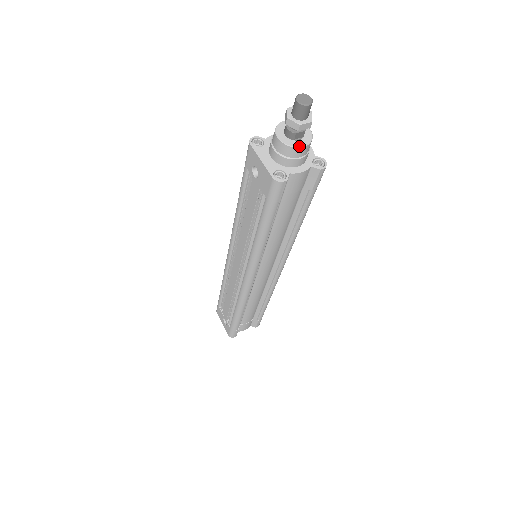
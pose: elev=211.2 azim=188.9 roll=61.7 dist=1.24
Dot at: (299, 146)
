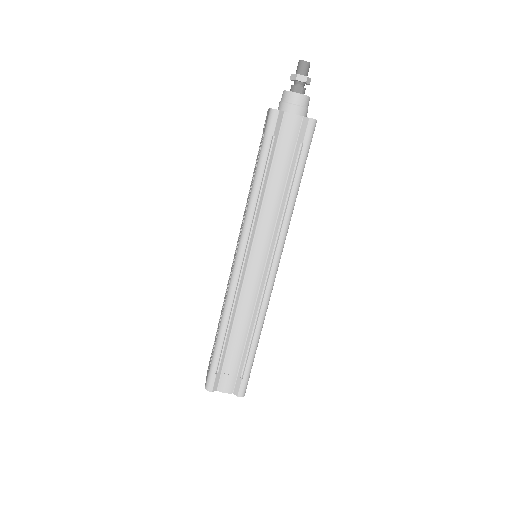
Dot at: (295, 92)
